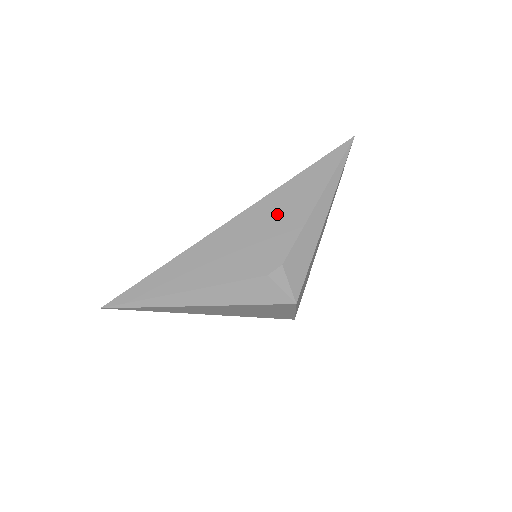
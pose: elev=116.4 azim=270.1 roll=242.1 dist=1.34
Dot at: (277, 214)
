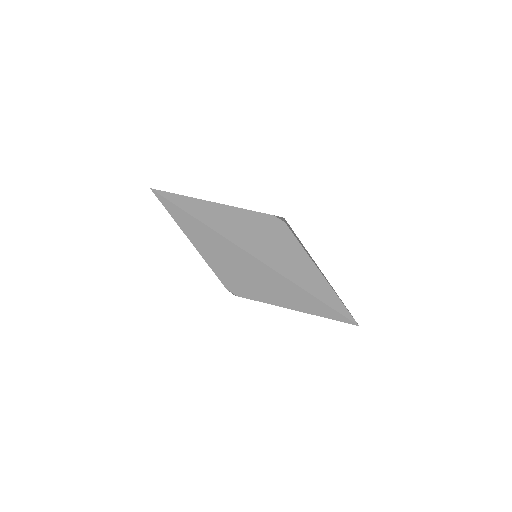
Dot at: (268, 285)
